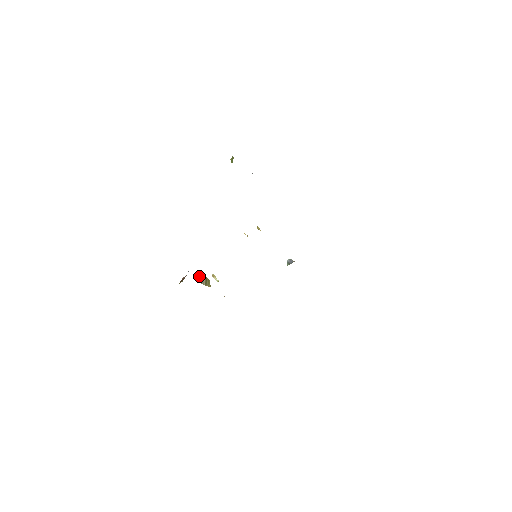
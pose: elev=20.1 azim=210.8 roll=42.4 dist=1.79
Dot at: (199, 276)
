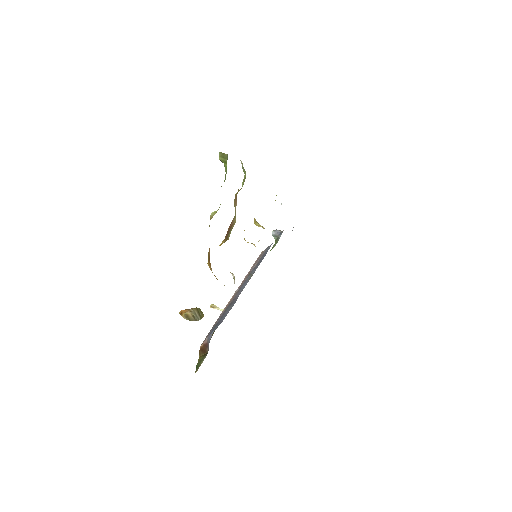
Dot at: (189, 313)
